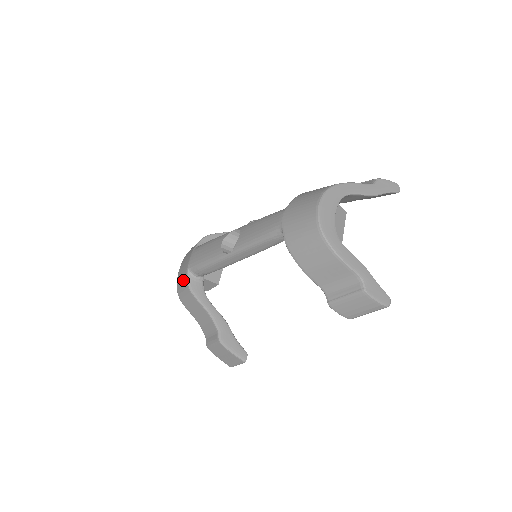
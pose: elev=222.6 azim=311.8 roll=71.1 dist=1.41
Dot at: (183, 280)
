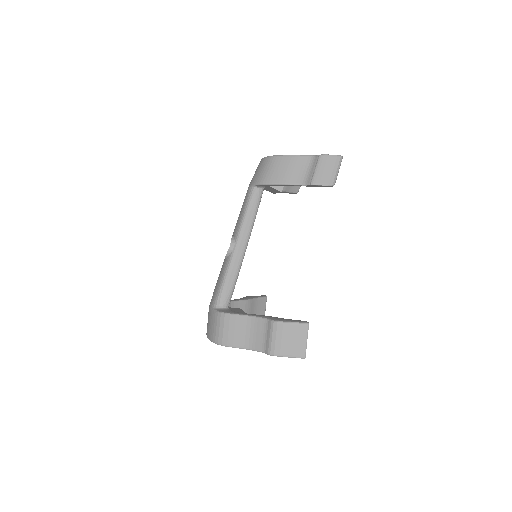
Dot at: (214, 321)
